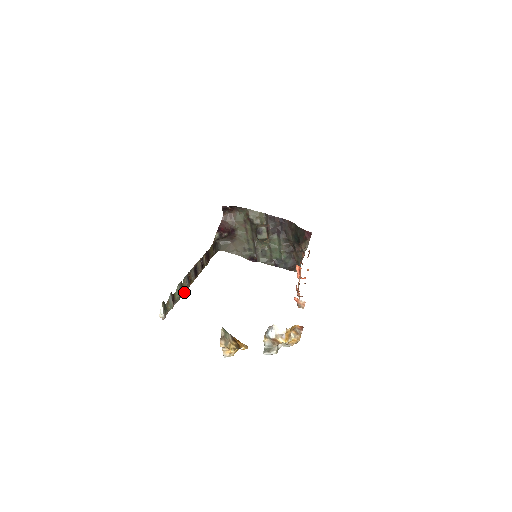
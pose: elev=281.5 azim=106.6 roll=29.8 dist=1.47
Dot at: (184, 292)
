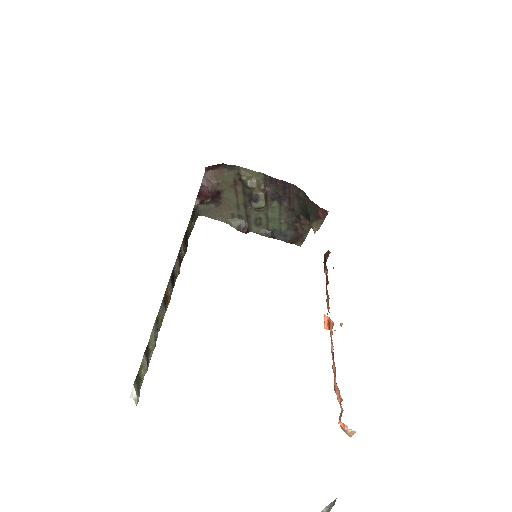
Dot at: (160, 326)
